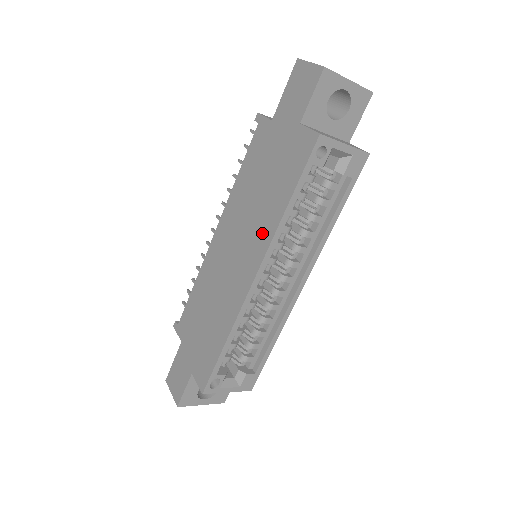
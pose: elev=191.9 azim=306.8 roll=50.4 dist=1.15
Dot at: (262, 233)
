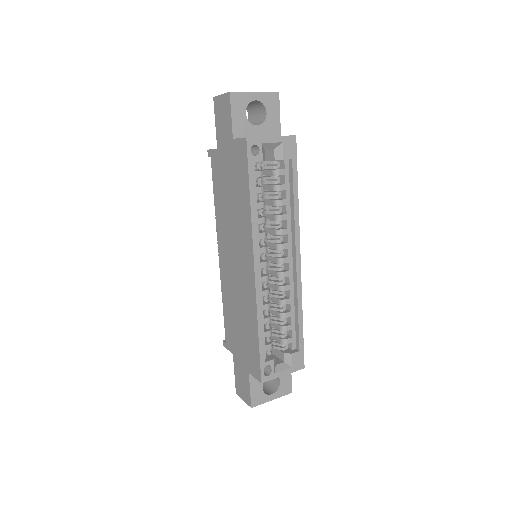
Dot at: (244, 232)
